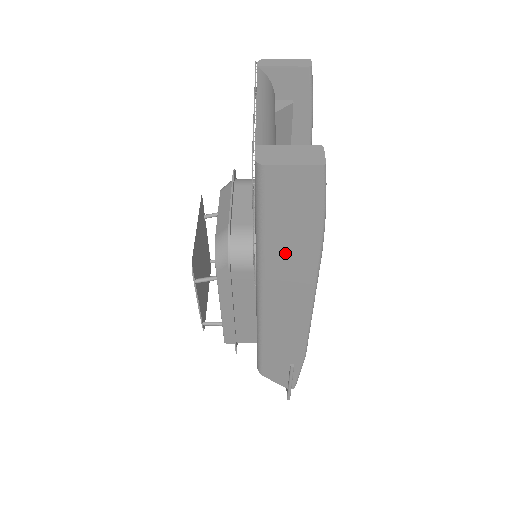
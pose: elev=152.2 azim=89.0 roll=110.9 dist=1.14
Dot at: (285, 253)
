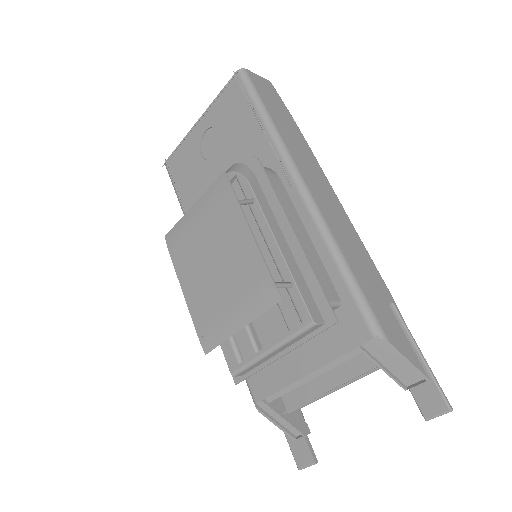
Dot at: (289, 136)
